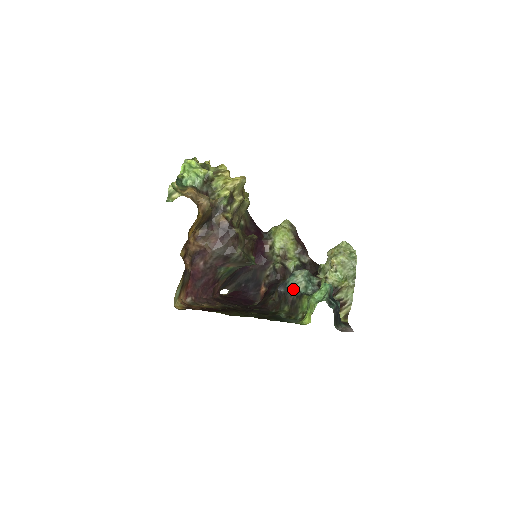
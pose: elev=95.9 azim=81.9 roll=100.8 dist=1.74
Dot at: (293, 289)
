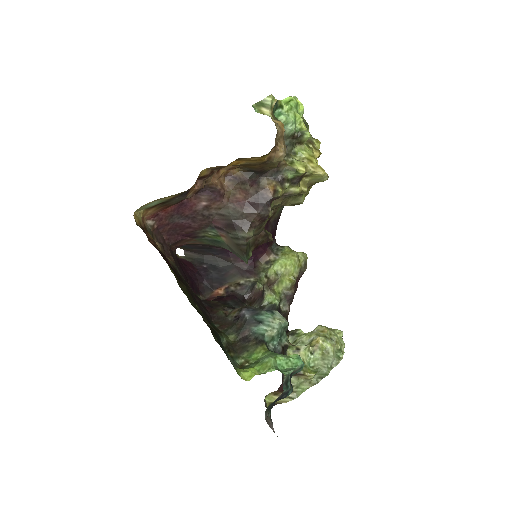
Dot at: (259, 326)
